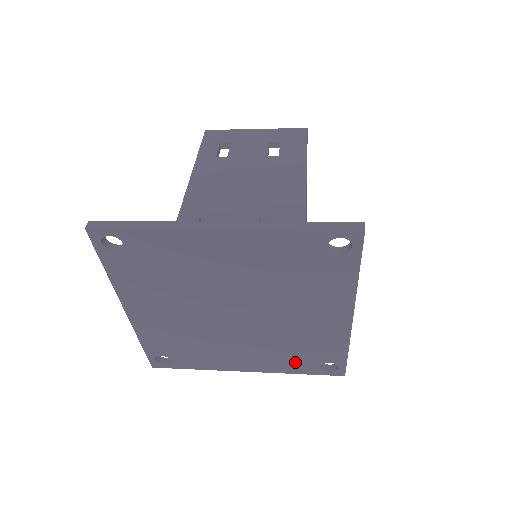
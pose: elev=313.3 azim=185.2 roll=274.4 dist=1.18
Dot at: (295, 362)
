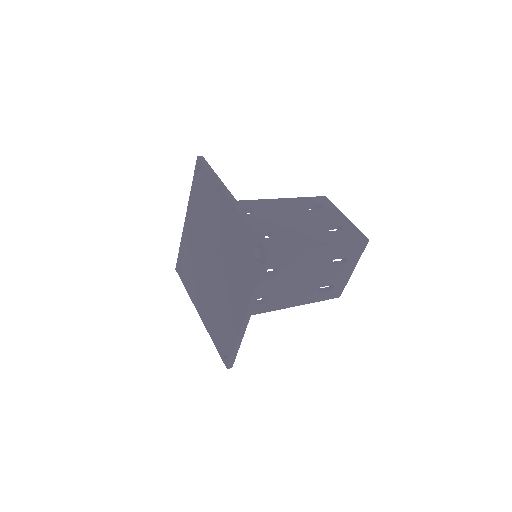
Dot at: (216, 329)
